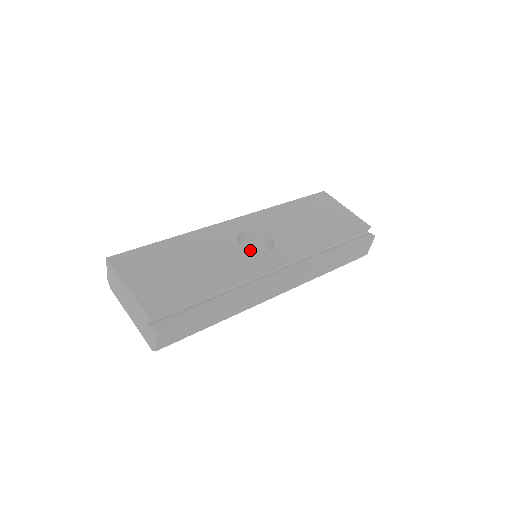
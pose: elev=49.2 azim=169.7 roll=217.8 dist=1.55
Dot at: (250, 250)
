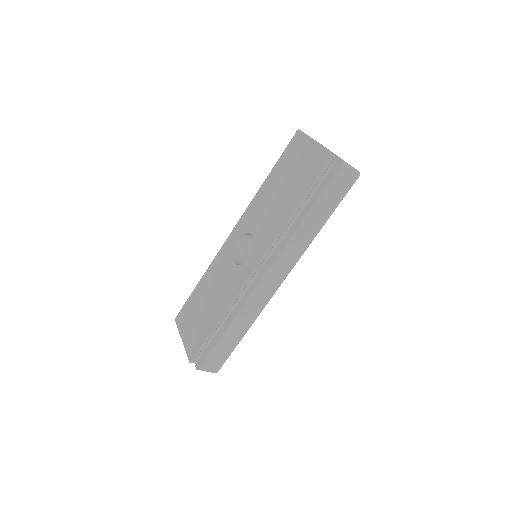
Dot at: occluded
